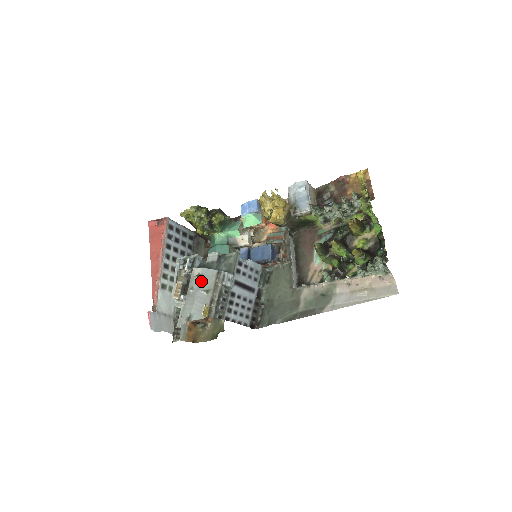
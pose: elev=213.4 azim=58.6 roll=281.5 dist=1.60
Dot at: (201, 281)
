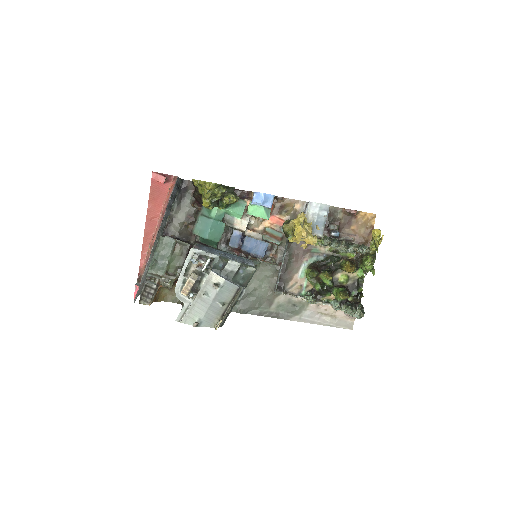
Dot at: (220, 292)
